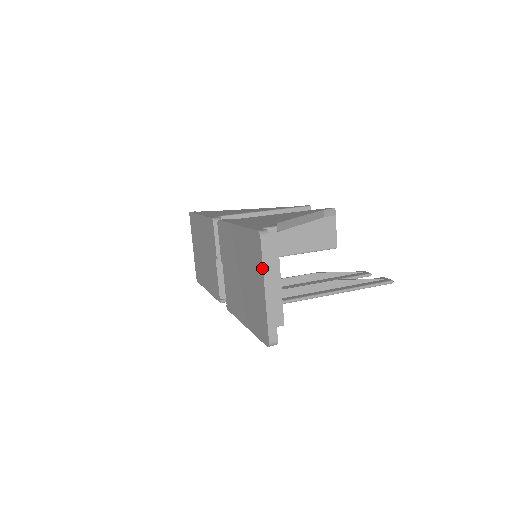
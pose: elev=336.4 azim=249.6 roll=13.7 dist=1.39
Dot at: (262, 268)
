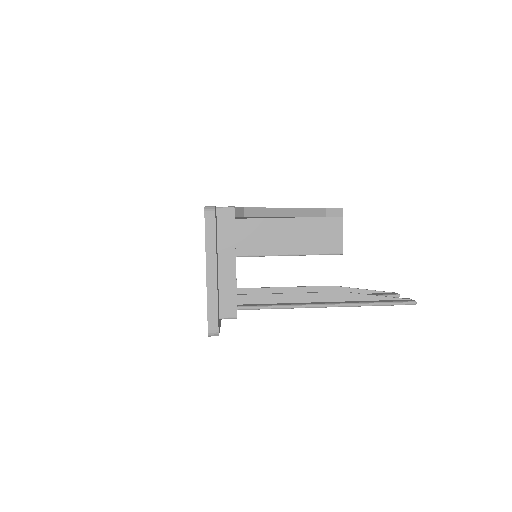
Dot at: (205, 246)
